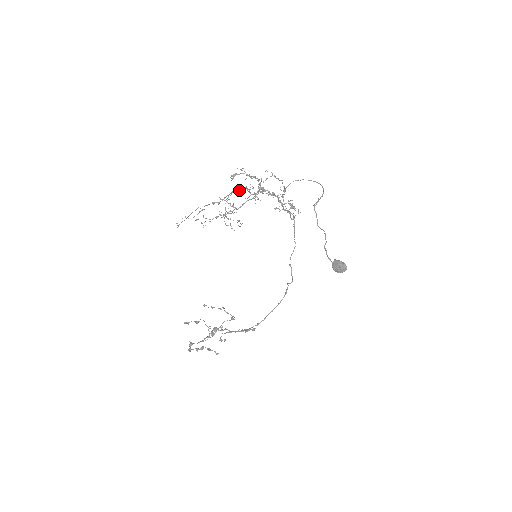
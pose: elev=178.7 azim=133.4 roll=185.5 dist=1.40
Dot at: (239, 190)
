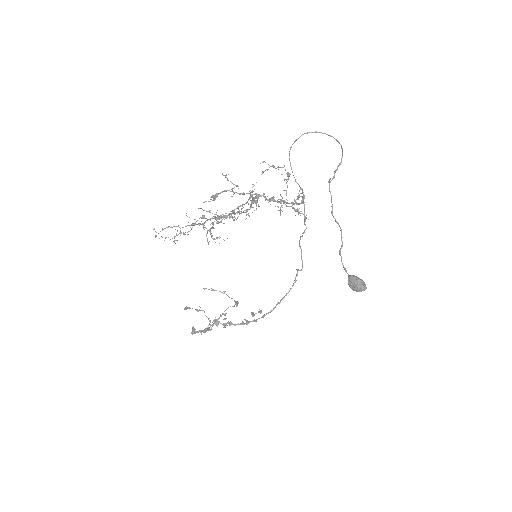
Dot at: (223, 217)
